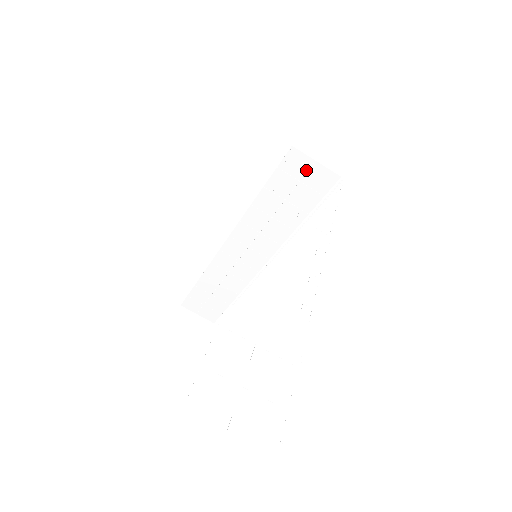
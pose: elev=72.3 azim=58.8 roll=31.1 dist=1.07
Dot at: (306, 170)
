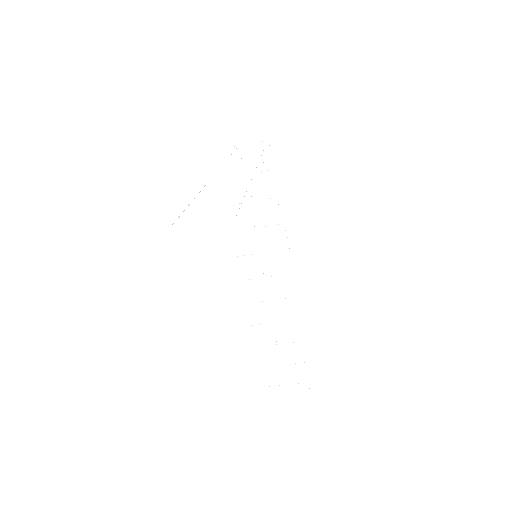
Dot at: (240, 160)
